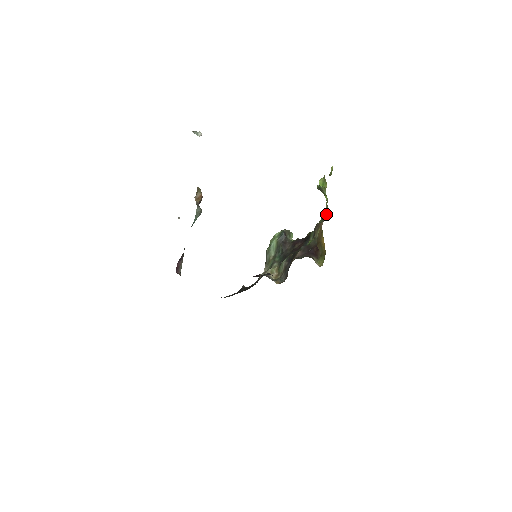
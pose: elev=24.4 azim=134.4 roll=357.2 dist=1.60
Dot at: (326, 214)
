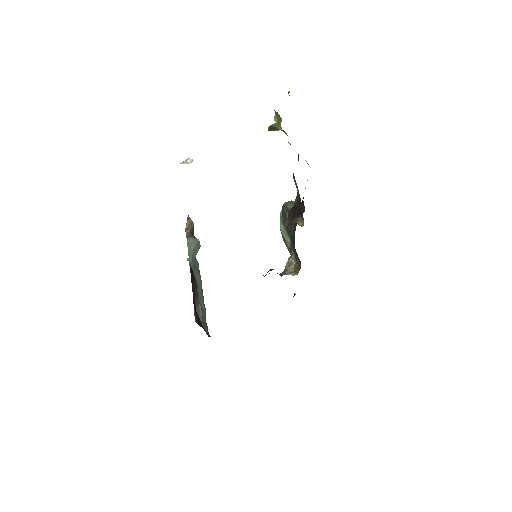
Dot at: occluded
